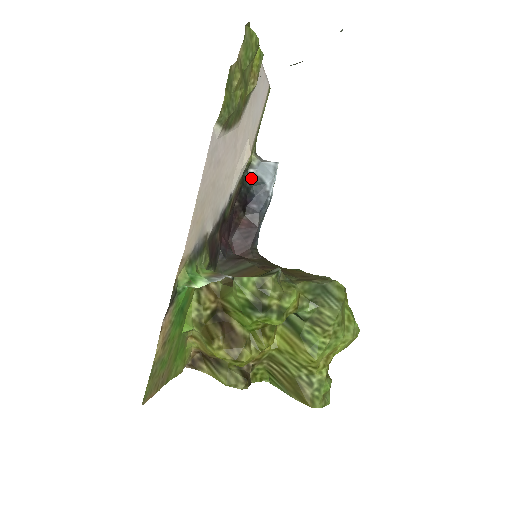
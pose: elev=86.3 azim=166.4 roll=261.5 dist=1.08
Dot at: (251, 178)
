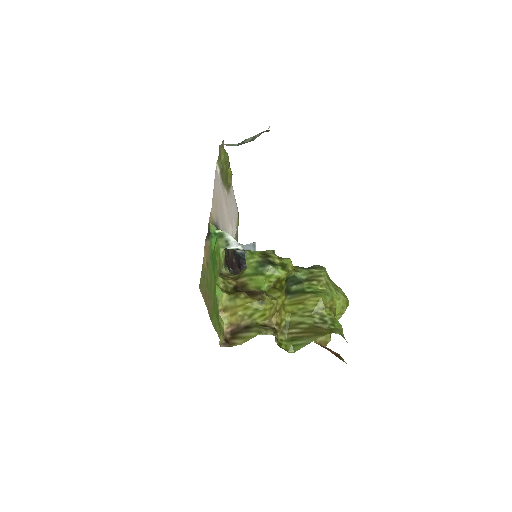
Dot at: (240, 255)
